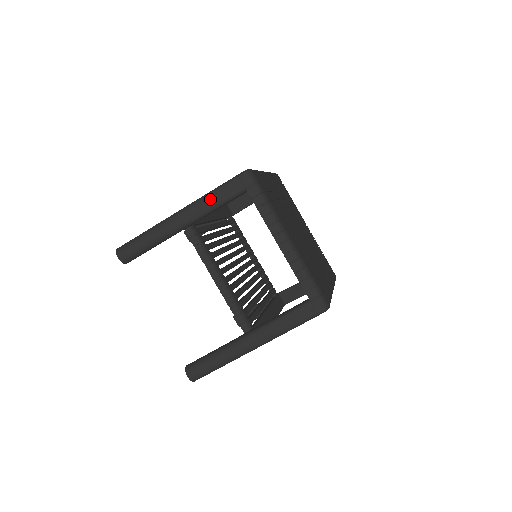
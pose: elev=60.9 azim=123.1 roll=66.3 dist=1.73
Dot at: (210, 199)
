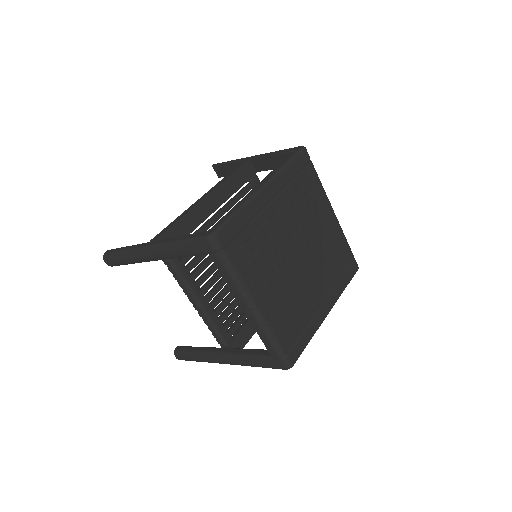
Dot at: (175, 249)
